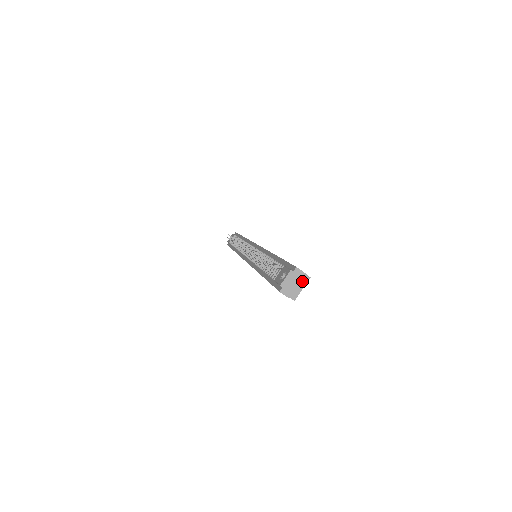
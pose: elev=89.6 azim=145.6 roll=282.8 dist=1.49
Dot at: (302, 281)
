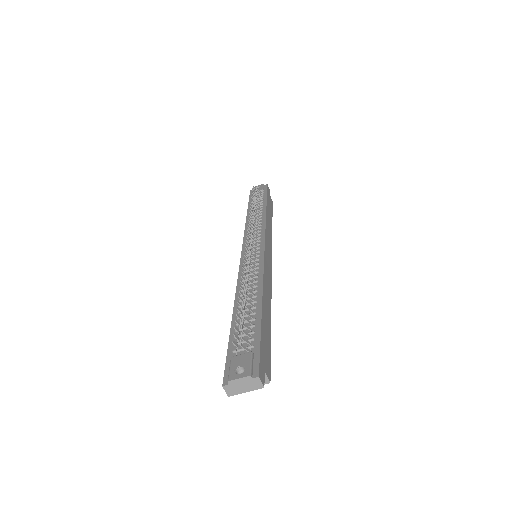
Dot at: occluded
